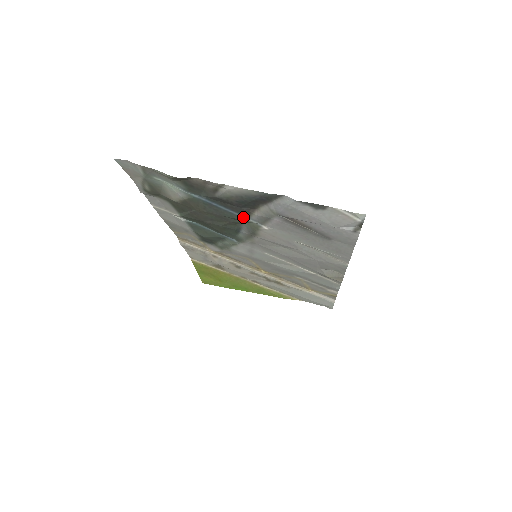
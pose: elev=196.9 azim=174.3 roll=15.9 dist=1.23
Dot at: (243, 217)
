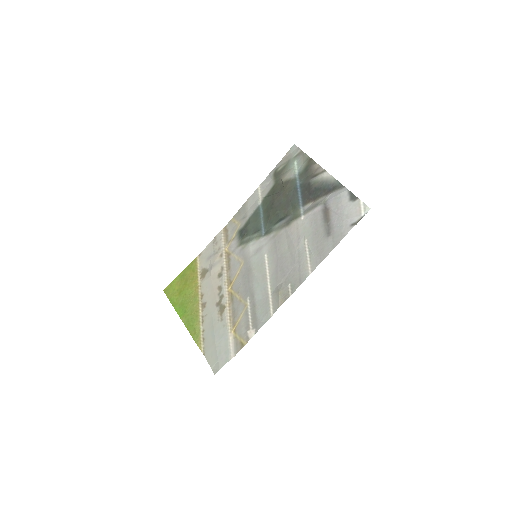
Dot at: (301, 205)
